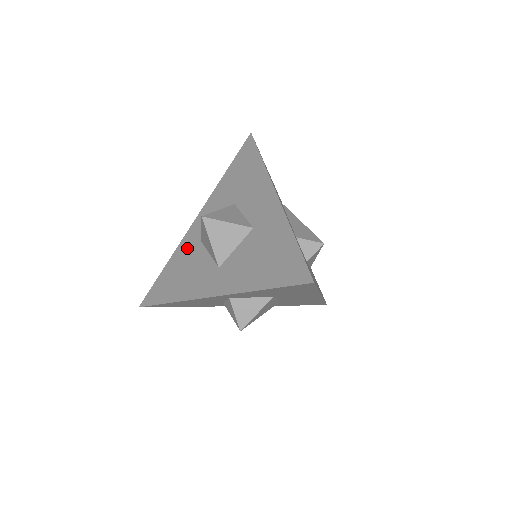
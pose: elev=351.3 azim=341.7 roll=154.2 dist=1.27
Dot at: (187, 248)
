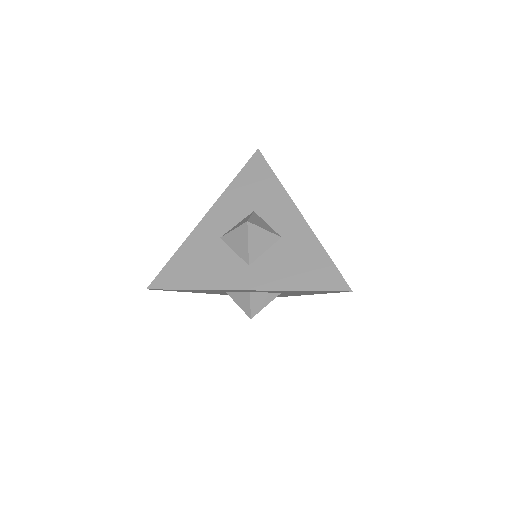
Dot at: (202, 241)
